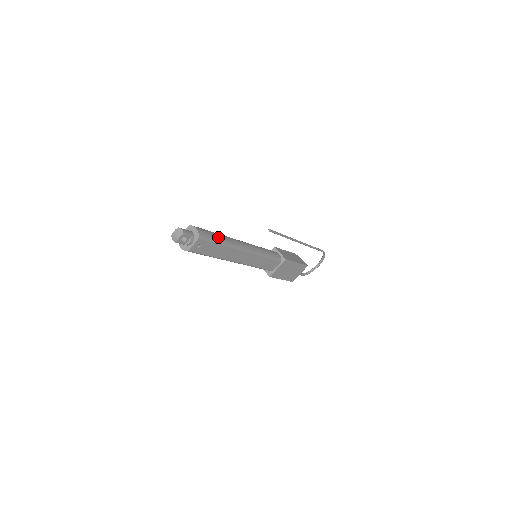
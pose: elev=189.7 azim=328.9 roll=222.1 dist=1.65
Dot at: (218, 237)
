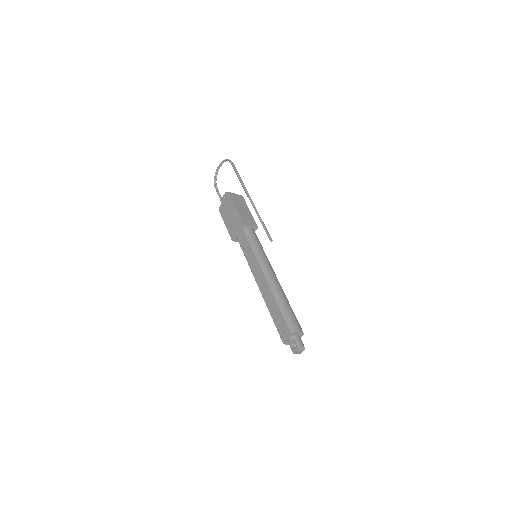
Dot at: (290, 308)
